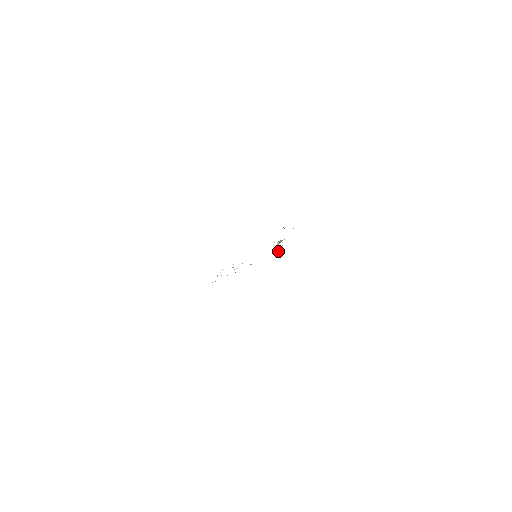
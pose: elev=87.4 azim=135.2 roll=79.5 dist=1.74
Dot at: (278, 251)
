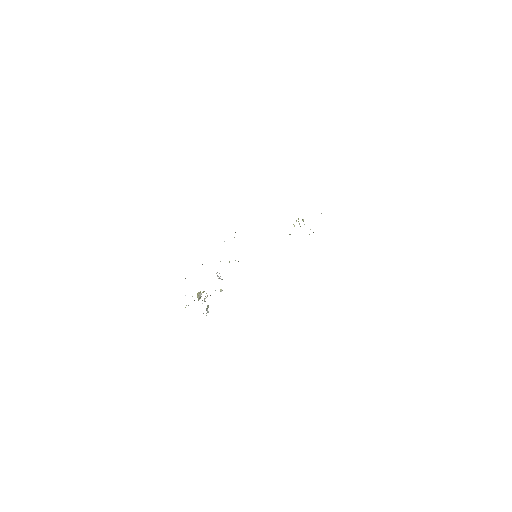
Dot at: (206, 310)
